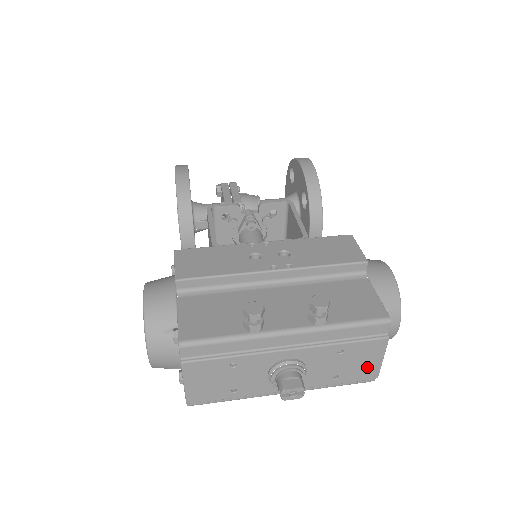
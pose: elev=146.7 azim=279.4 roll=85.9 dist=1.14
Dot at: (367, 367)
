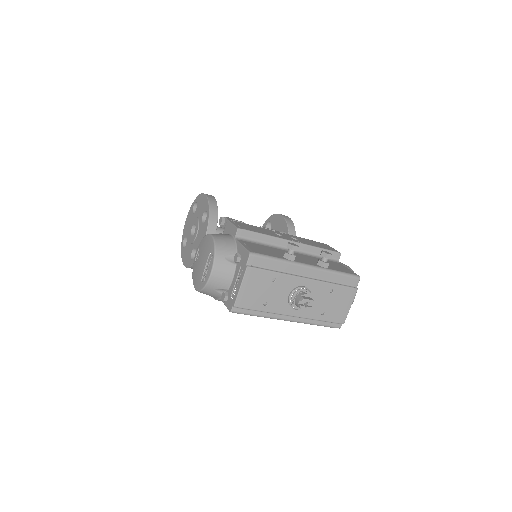
Dot at: (341, 311)
